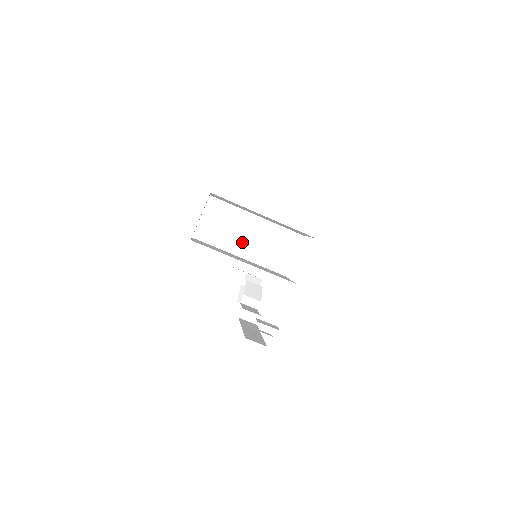
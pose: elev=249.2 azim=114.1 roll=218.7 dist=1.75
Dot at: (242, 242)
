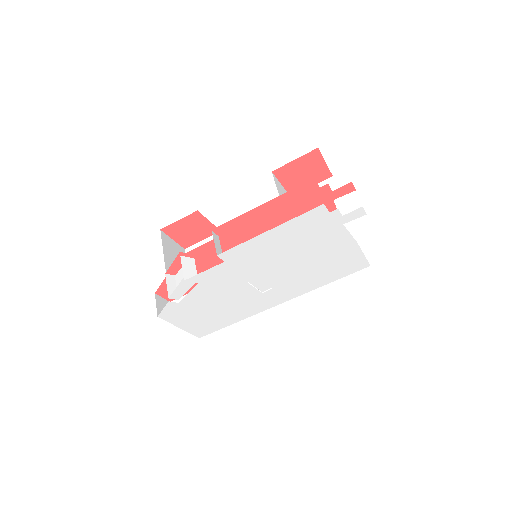
Dot at: occluded
